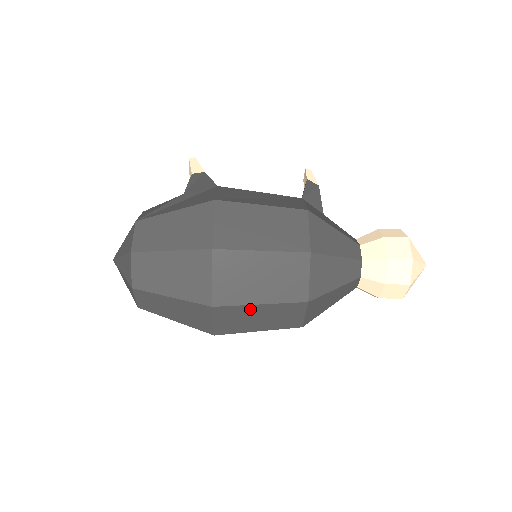
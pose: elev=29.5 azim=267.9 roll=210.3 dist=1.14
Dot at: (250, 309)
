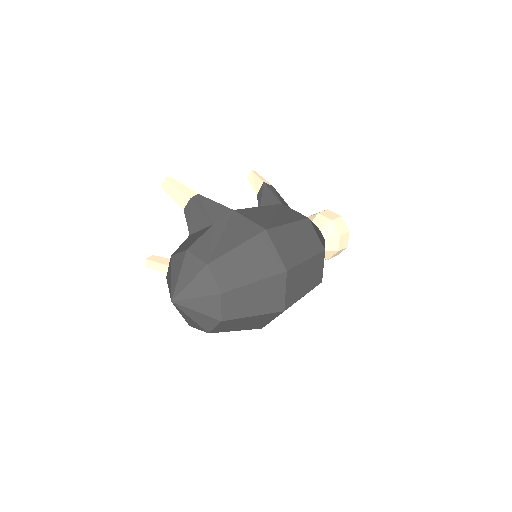
Dot at: occluded
